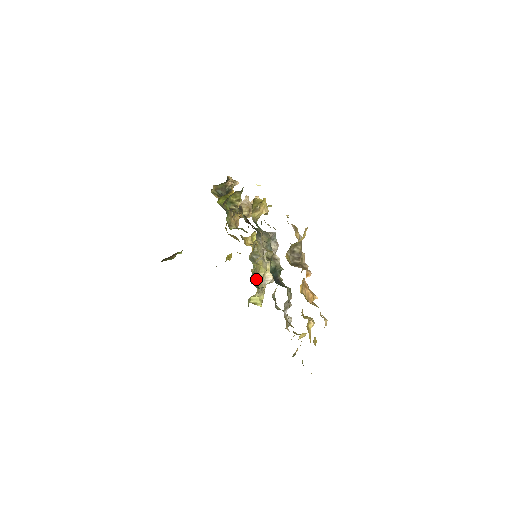
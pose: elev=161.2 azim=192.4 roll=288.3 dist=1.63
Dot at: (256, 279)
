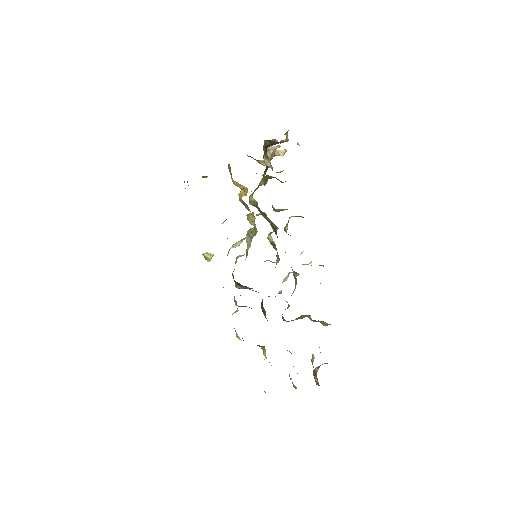
Dot at: occluded
